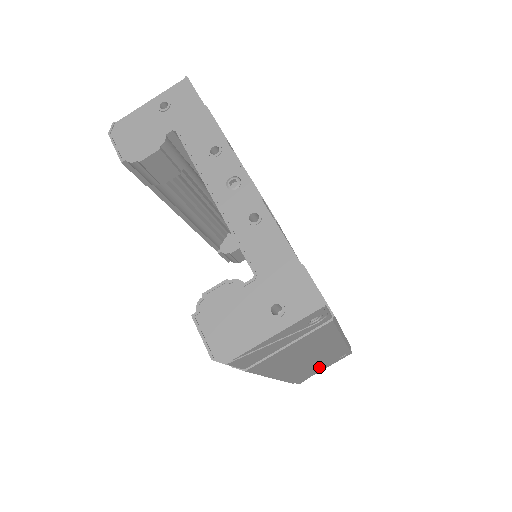
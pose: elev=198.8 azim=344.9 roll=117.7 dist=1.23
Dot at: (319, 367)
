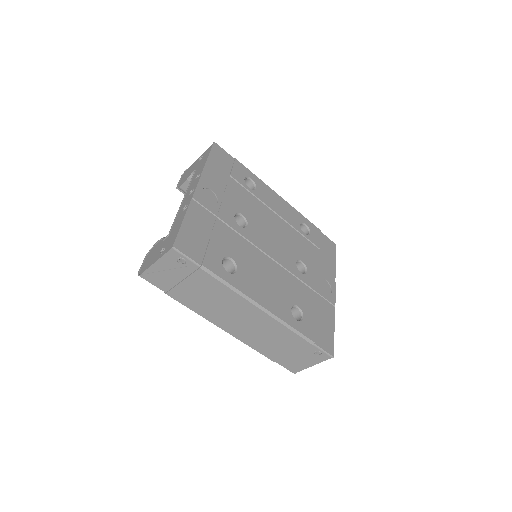
Dot at: (287, 350)
